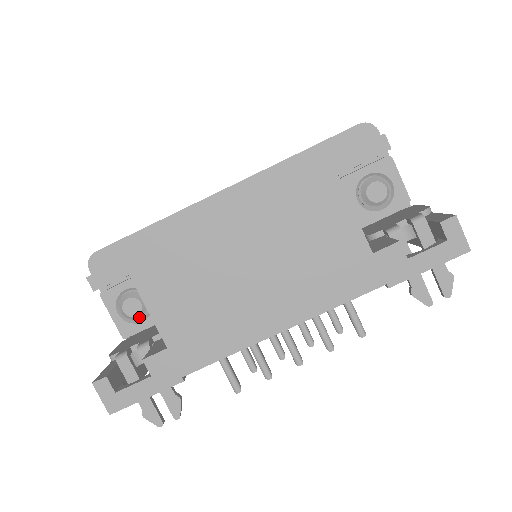
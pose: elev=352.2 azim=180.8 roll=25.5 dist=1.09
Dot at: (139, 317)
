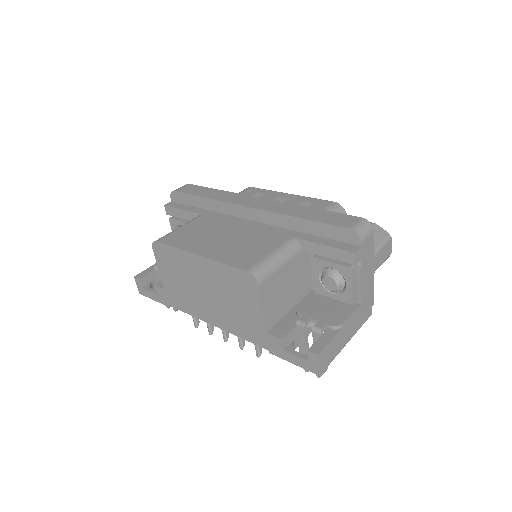
Dot at: occluded
